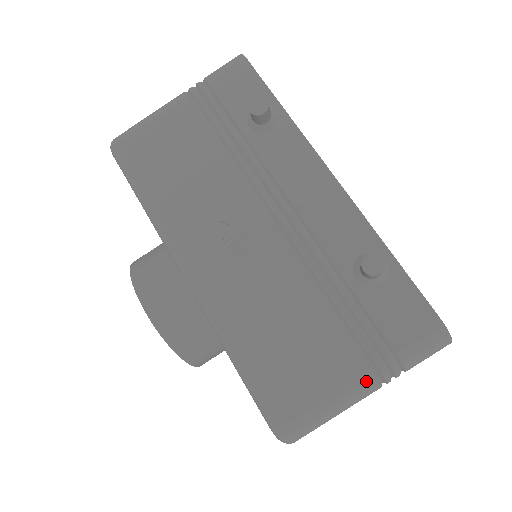
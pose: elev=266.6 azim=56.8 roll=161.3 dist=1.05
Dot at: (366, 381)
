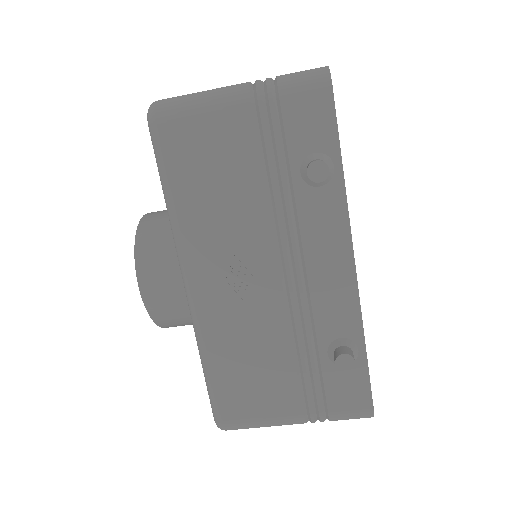
Dot at: (297, 421)
